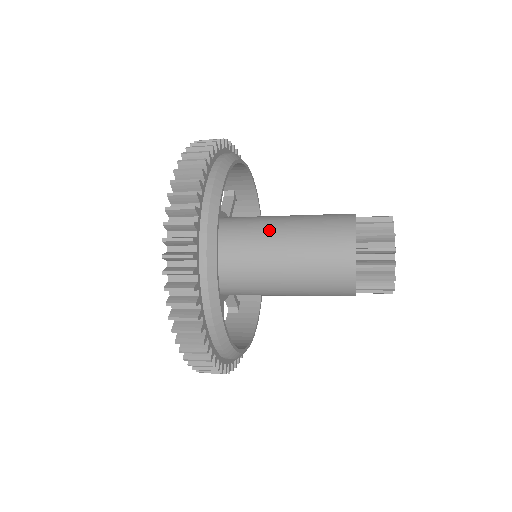
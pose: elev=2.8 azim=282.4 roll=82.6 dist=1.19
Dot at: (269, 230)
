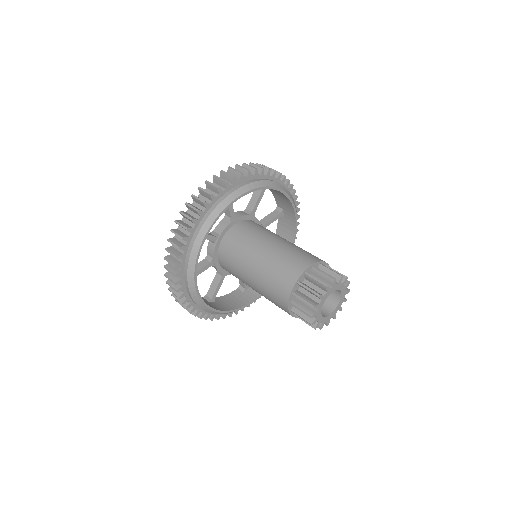
Dot at: (245, 280)
